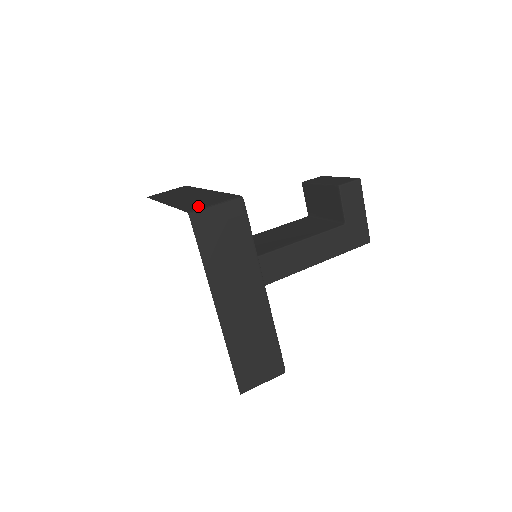
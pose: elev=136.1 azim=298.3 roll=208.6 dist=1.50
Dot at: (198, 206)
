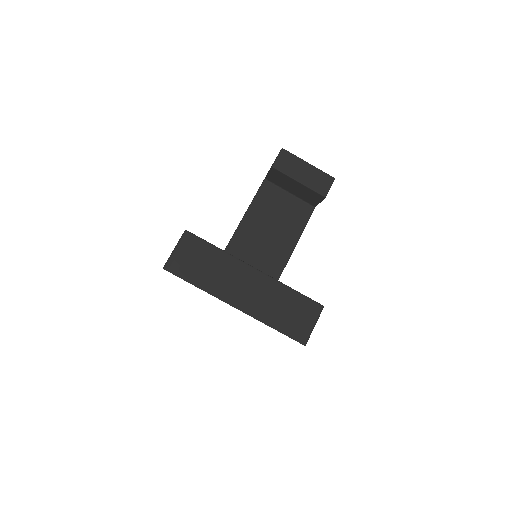
Dot at: (301, 330)
